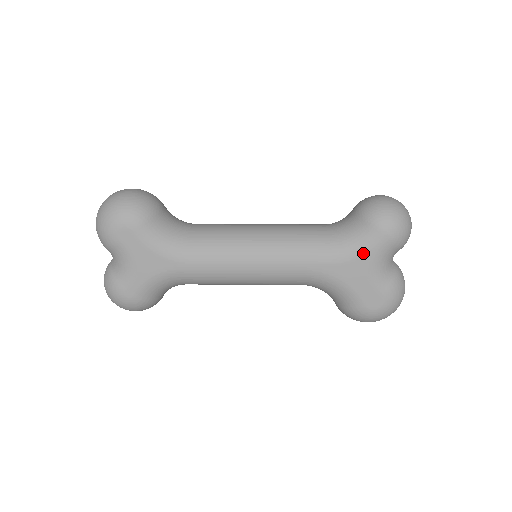
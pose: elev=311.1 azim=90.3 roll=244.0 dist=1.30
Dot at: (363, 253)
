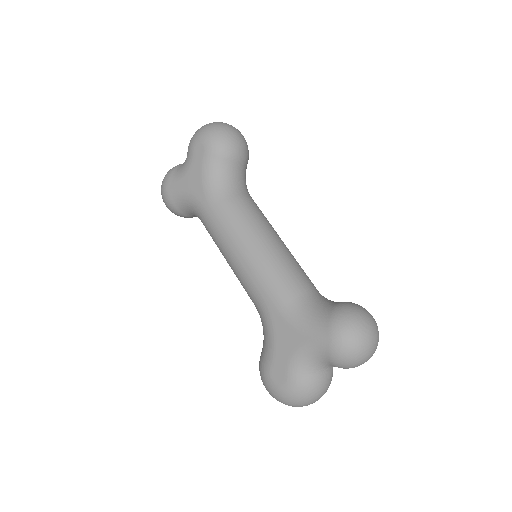
Dot at: (304, 331)
